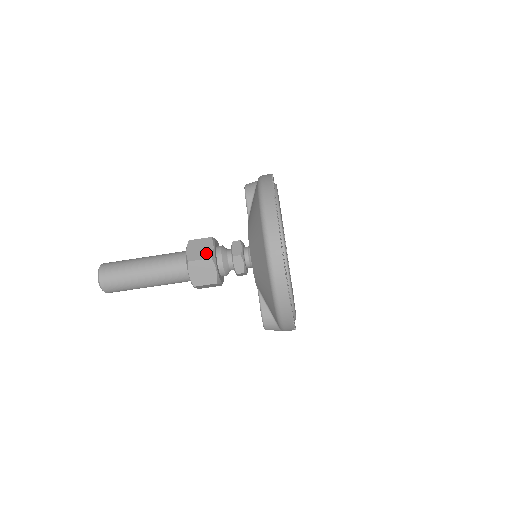
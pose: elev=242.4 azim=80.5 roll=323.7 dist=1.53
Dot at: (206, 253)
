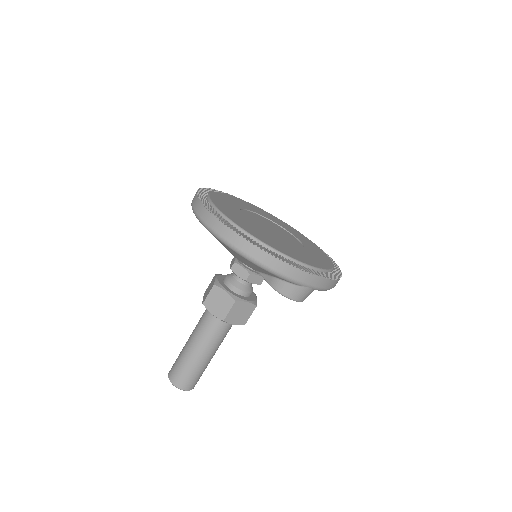
Dot at: (211, 286)
